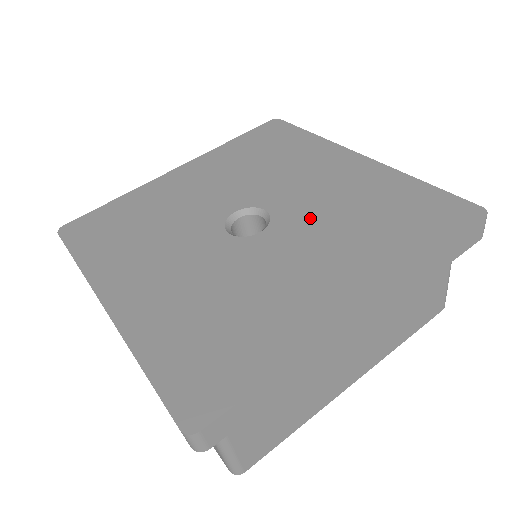
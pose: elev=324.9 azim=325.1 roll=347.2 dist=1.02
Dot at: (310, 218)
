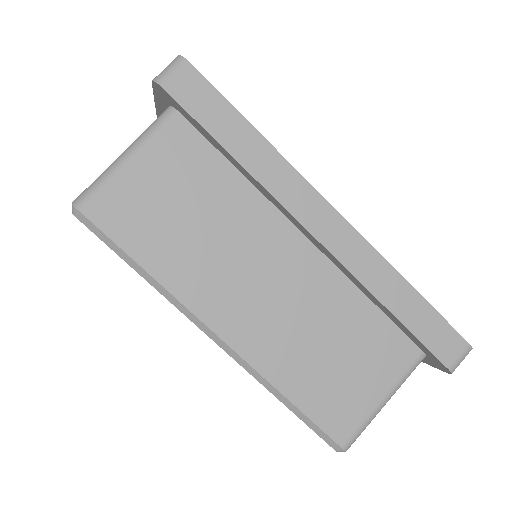
Dot at: occluded
